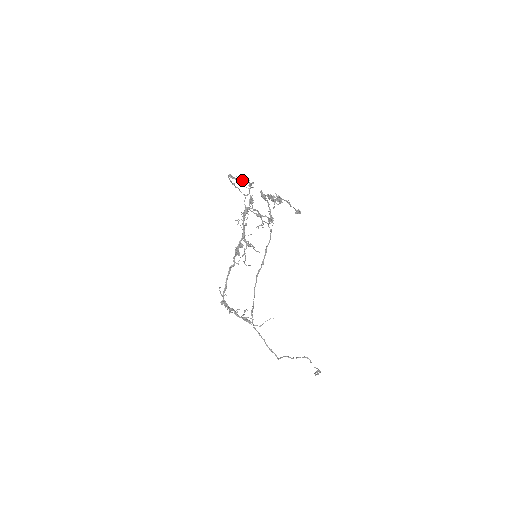
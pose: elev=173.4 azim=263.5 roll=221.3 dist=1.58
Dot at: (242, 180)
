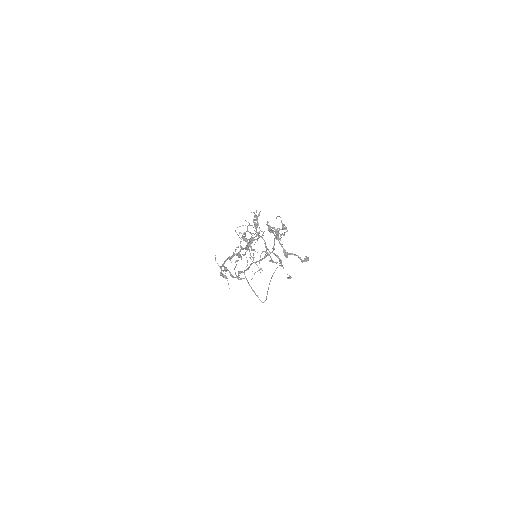
Dot at: (252, 225)
